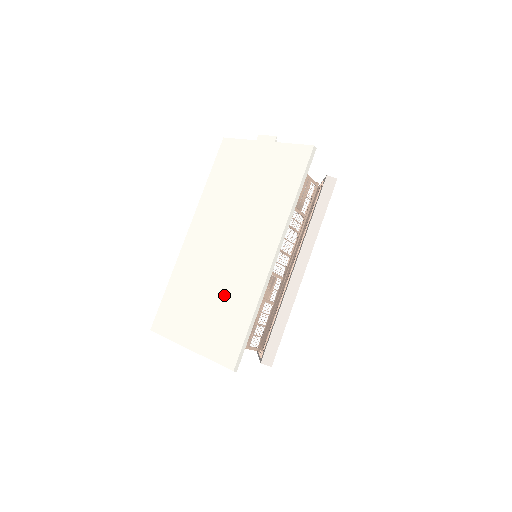
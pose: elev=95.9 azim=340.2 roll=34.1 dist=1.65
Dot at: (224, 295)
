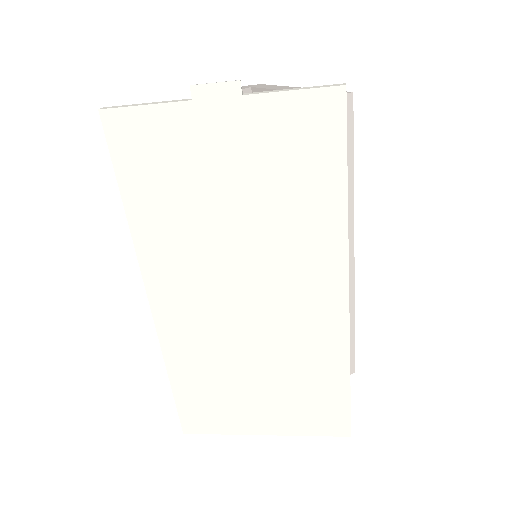
Dot at: (285, 368)
